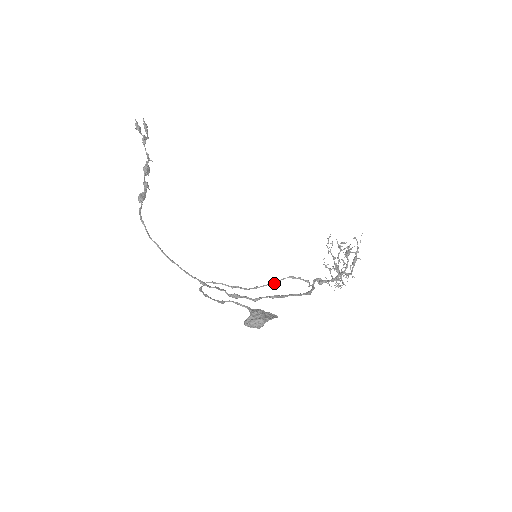
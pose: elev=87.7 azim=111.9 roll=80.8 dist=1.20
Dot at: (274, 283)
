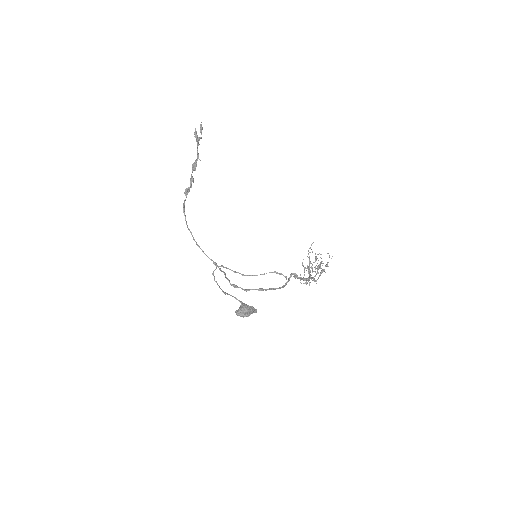
Dot at: occluded
